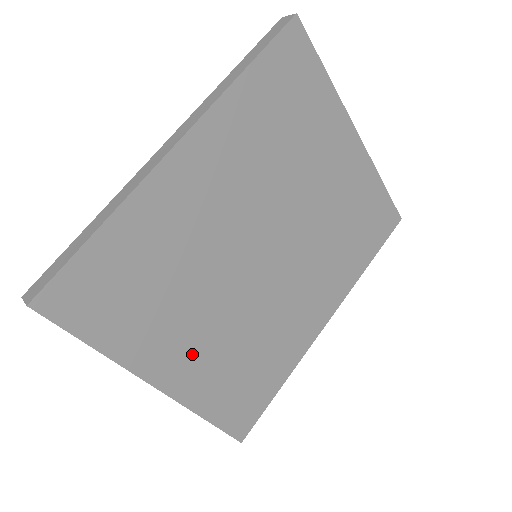
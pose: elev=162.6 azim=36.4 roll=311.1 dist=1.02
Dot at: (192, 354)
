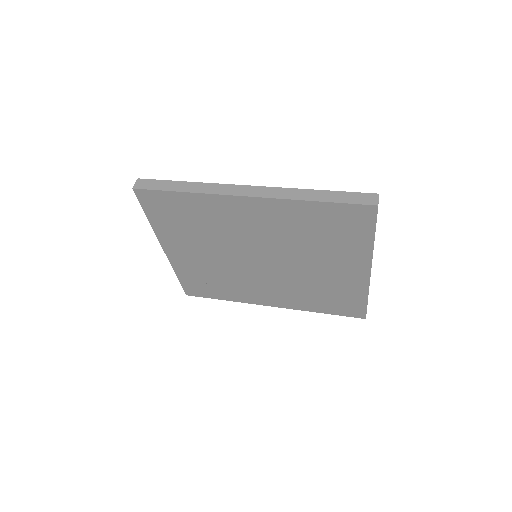
Dot at: (189, 255)
